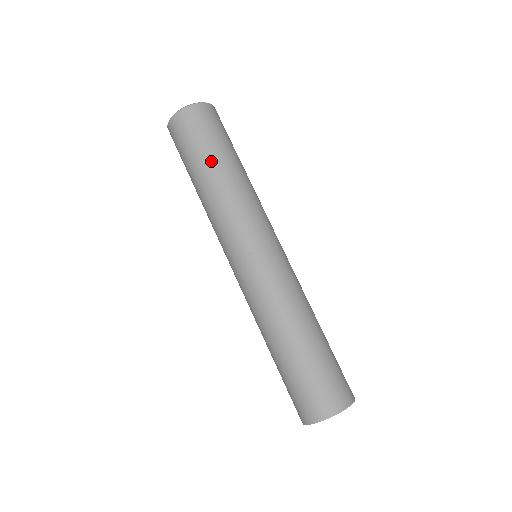
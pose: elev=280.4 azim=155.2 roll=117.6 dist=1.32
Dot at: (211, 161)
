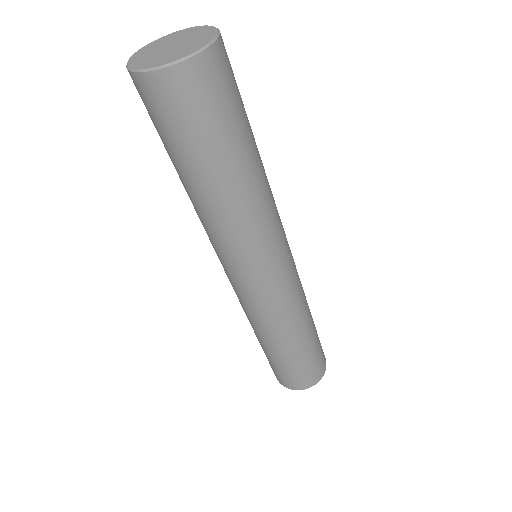
Dot at: (245, 153)
